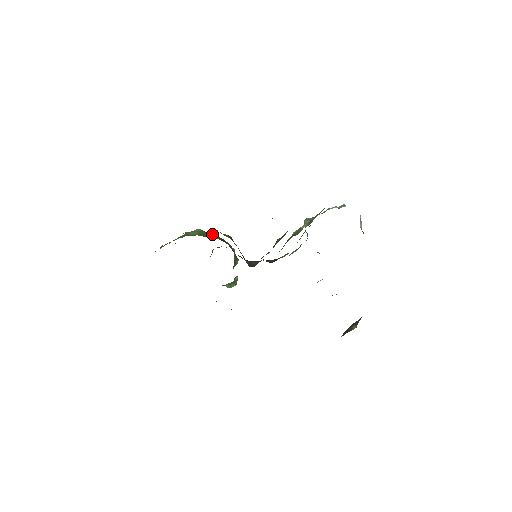
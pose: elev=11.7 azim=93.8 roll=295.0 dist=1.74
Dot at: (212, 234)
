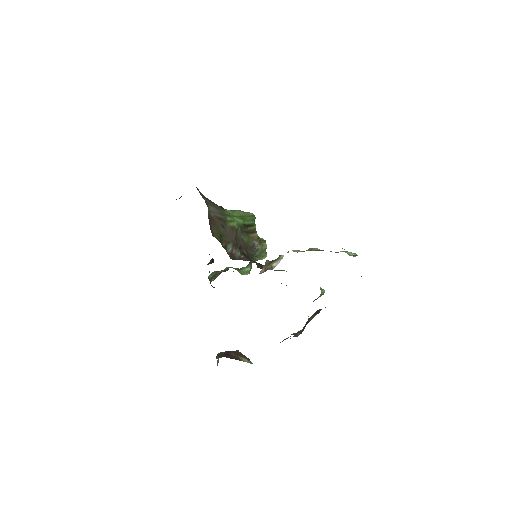
Dot at: (252, 221)
